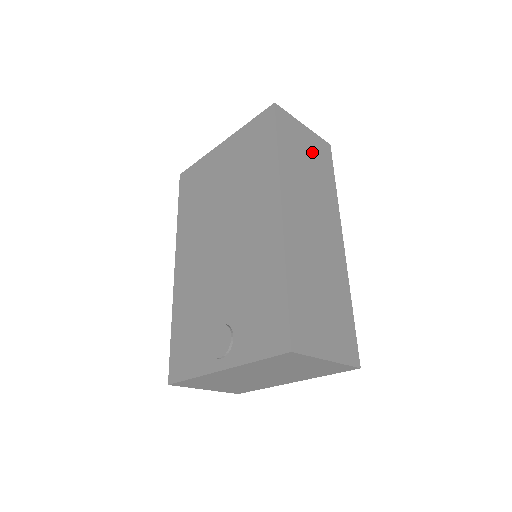
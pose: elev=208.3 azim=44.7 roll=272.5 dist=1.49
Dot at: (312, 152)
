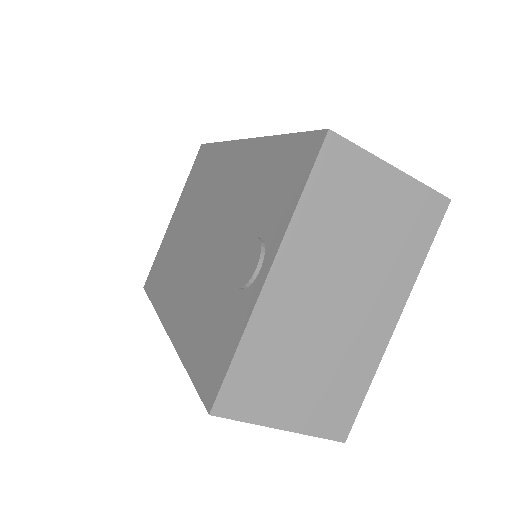
Dot at: occluded
